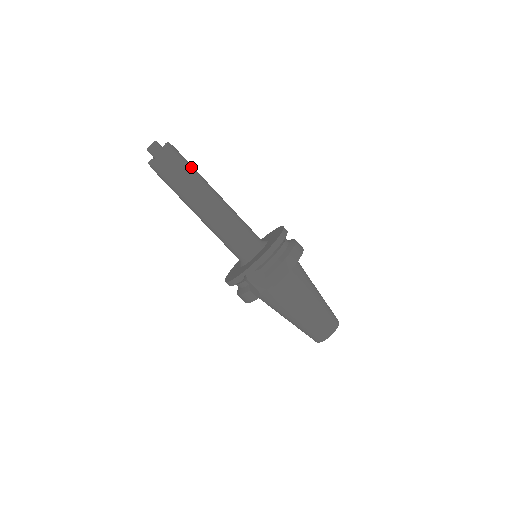
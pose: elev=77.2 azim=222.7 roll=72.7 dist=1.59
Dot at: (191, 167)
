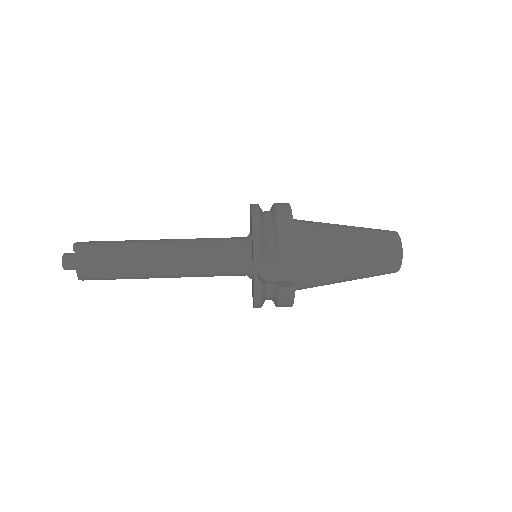
Dot at: (116, 242)
